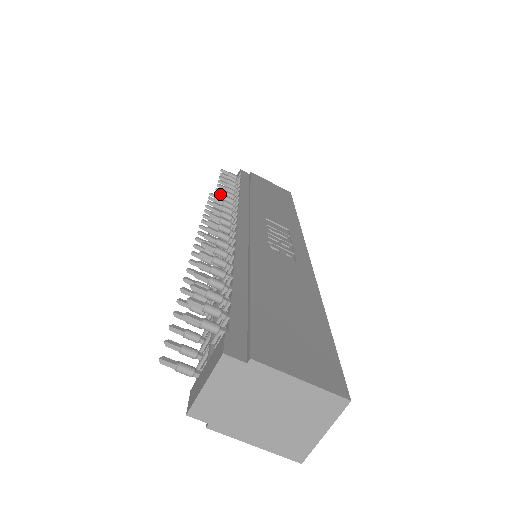
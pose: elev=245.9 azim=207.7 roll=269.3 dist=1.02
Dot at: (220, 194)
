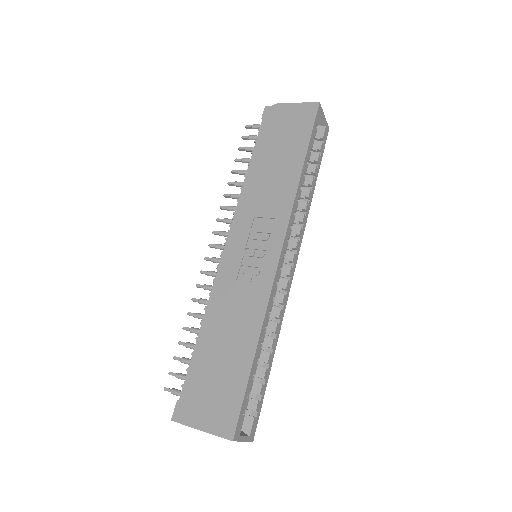
Dot at: (227, 195)
